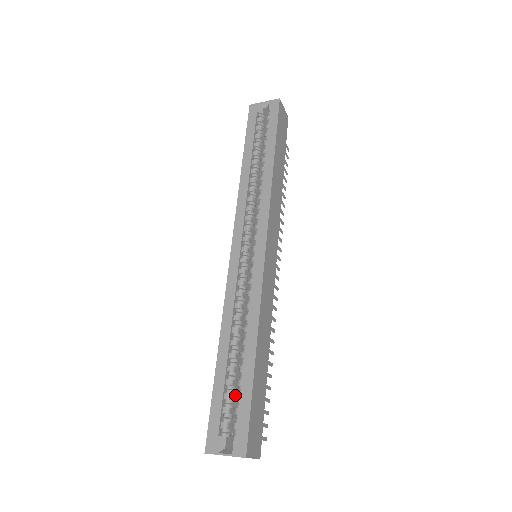
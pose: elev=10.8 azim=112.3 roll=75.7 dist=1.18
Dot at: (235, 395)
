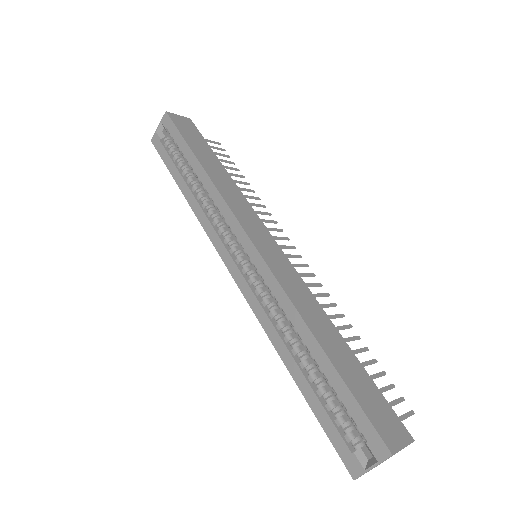
Dot at: occluded
